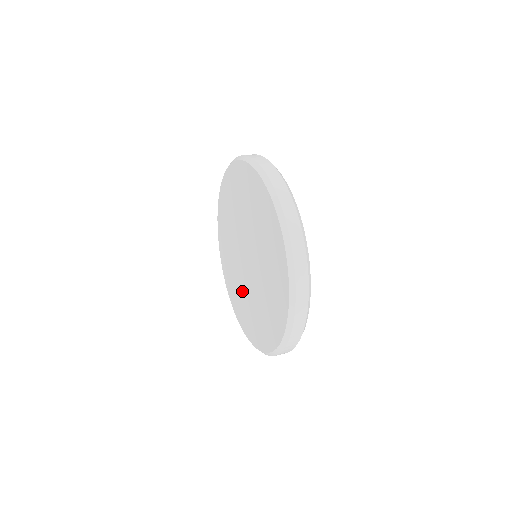
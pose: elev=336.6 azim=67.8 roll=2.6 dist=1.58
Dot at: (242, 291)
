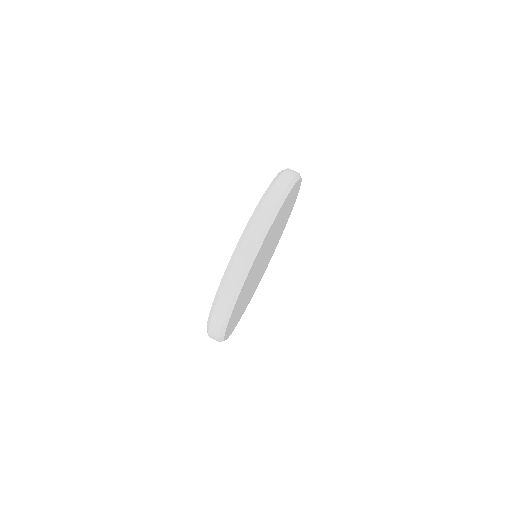
Dot at: occluded
